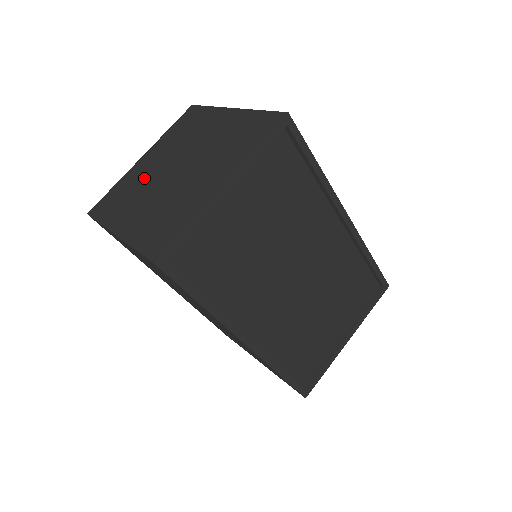
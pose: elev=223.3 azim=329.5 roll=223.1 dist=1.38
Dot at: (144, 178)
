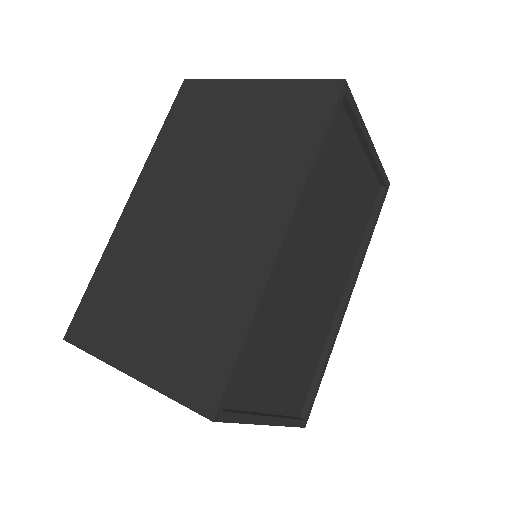
Dot at: occluded
